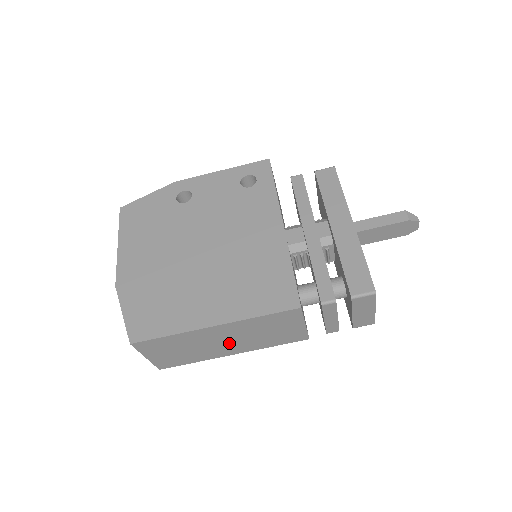
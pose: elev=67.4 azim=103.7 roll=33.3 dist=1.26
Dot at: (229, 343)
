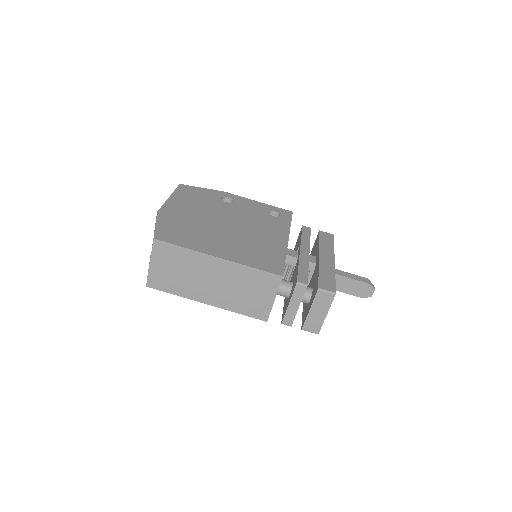
Dot at: (214, 286)
